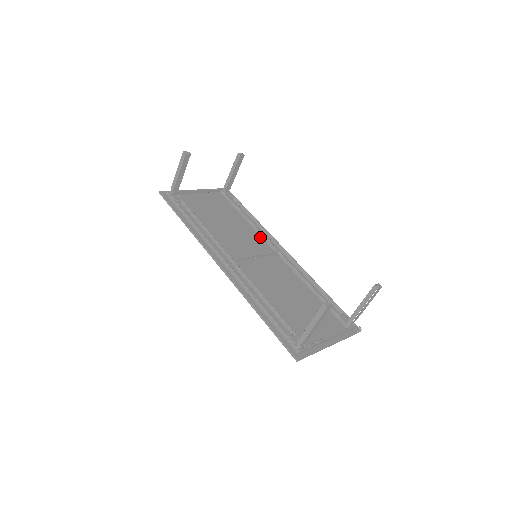
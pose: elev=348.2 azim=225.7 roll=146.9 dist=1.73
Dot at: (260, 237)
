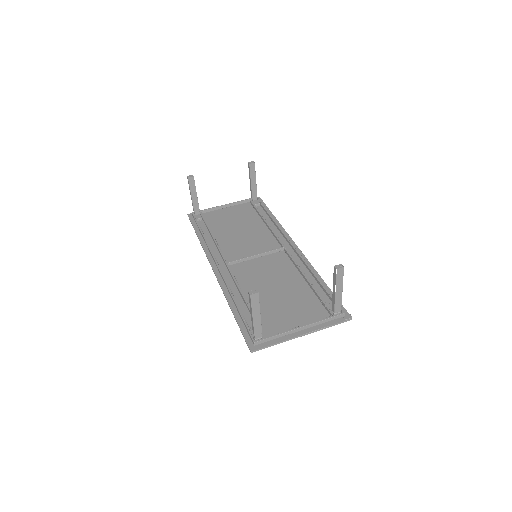
Dot at: (273, 237)
